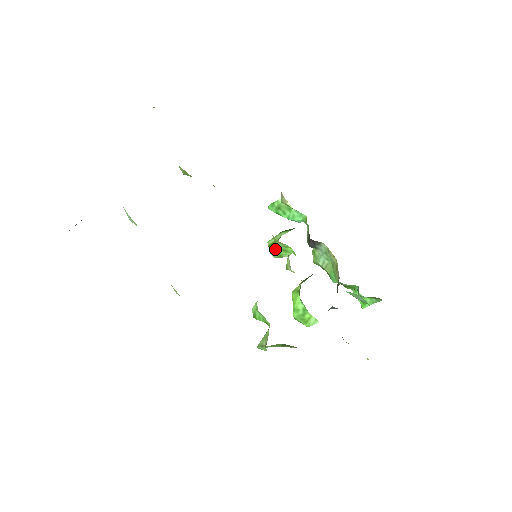
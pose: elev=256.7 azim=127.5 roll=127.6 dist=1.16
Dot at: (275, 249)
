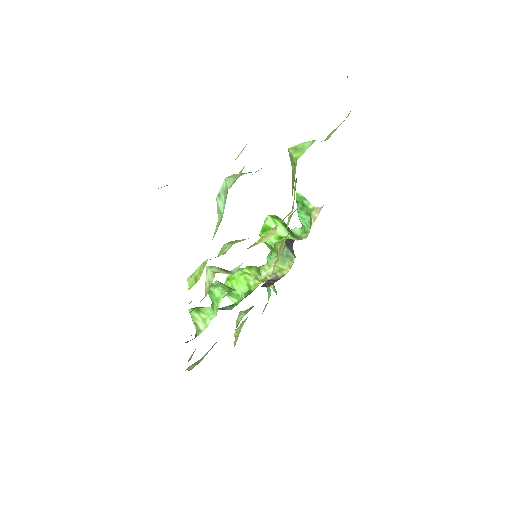
Dot at: (268, 242)
